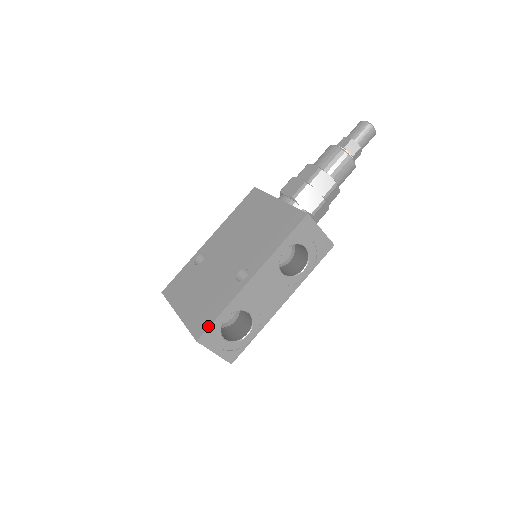
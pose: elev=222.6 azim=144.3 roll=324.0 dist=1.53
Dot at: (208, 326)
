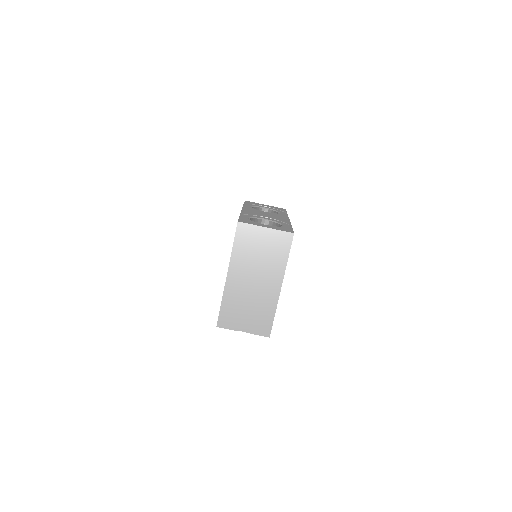
Dot at: occluded
